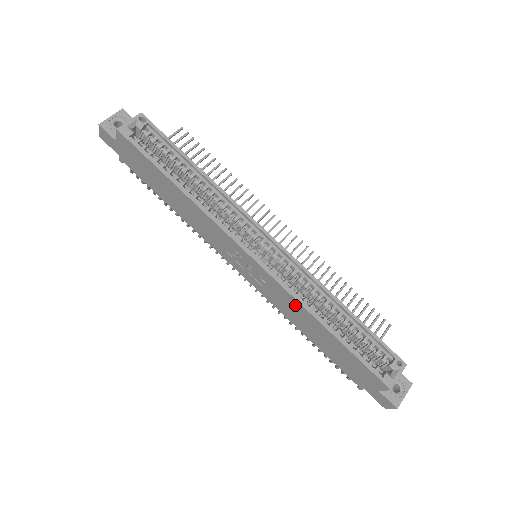
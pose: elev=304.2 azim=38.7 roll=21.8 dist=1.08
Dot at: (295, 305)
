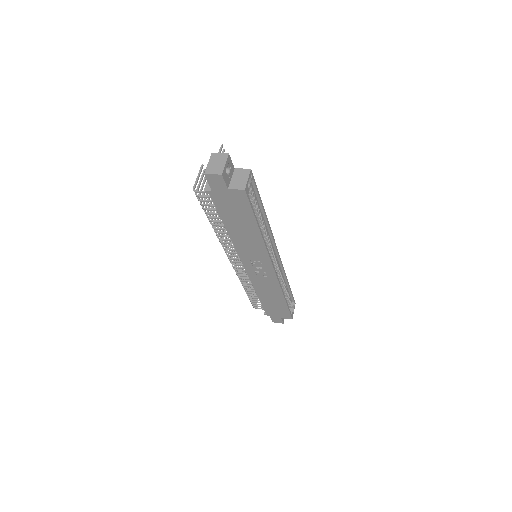
Dot at: (275, 288)
